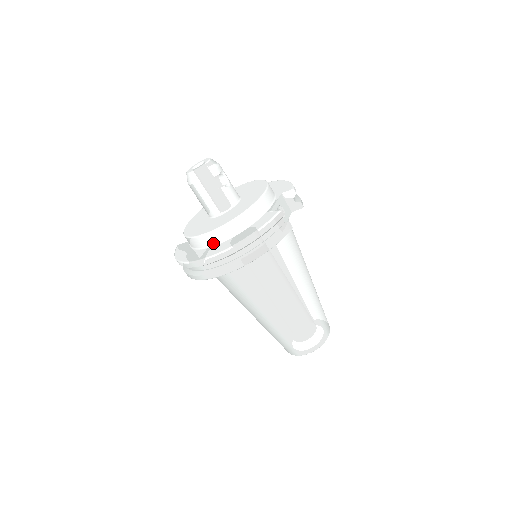
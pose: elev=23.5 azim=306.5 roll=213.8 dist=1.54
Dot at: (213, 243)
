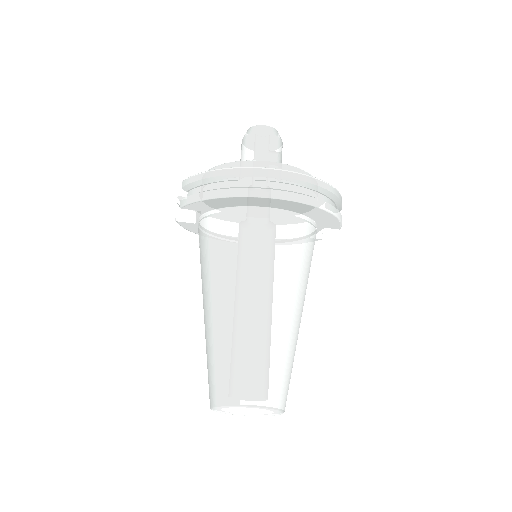
Dot at: occluded
